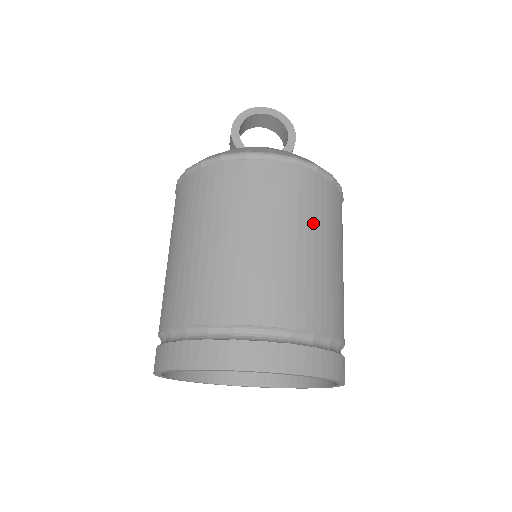
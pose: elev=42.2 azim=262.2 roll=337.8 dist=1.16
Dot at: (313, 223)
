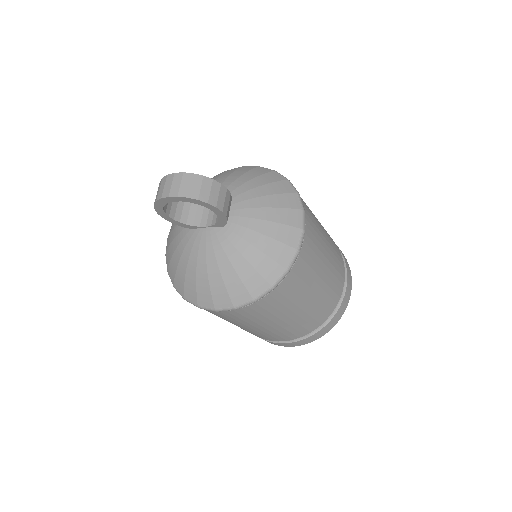
Dot at: (274, 316)
